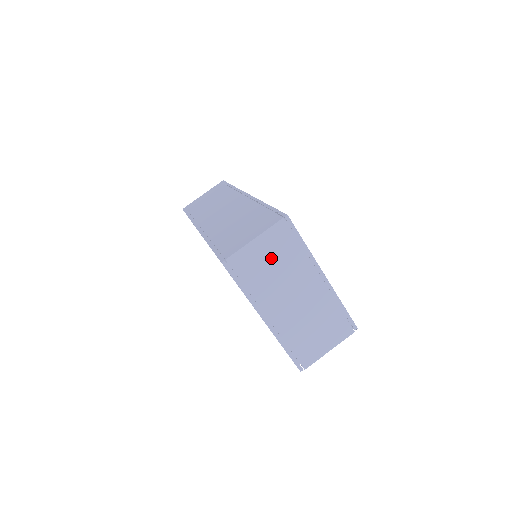
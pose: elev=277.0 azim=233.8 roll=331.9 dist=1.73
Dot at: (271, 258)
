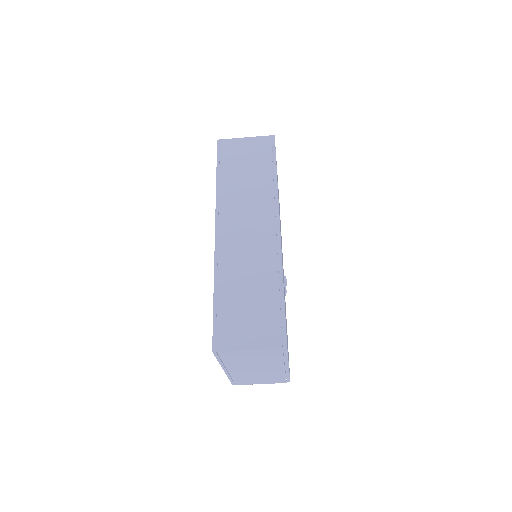
Dot at: (254, 357)
